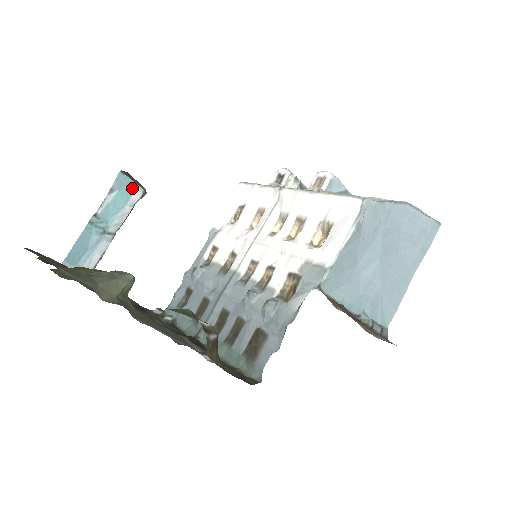
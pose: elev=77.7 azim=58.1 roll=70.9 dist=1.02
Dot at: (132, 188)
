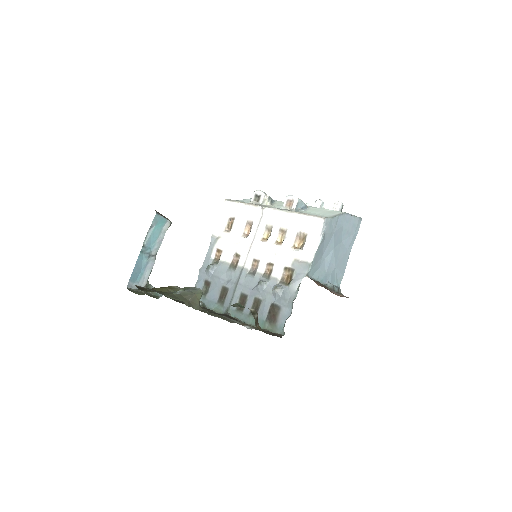
Dot at: (163, 222)
